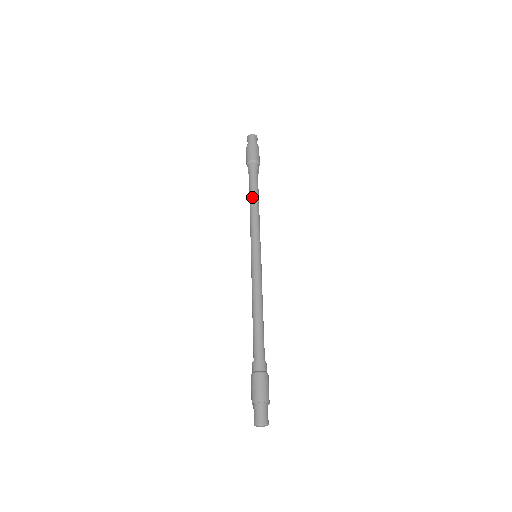
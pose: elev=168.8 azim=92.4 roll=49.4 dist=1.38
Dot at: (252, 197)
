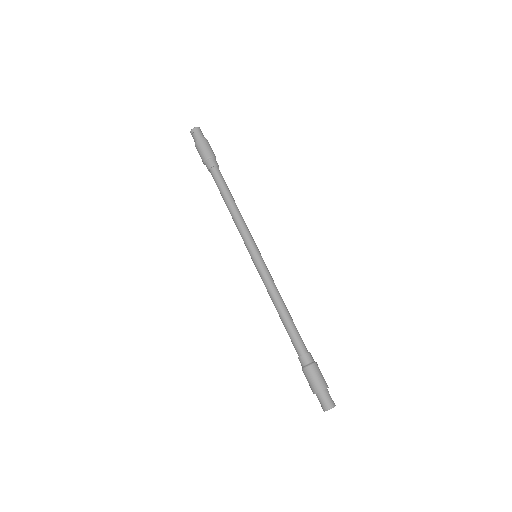
Dot at: (226, 197)
